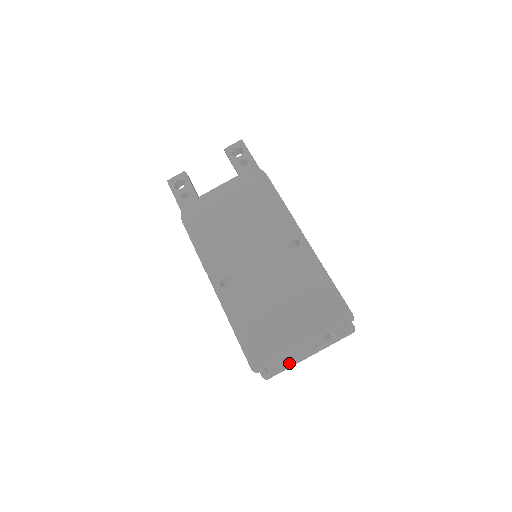
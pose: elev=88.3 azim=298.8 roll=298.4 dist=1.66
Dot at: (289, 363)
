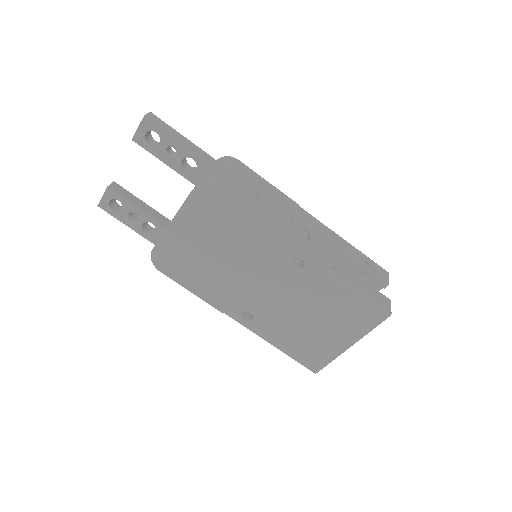
Dot at: occluded
